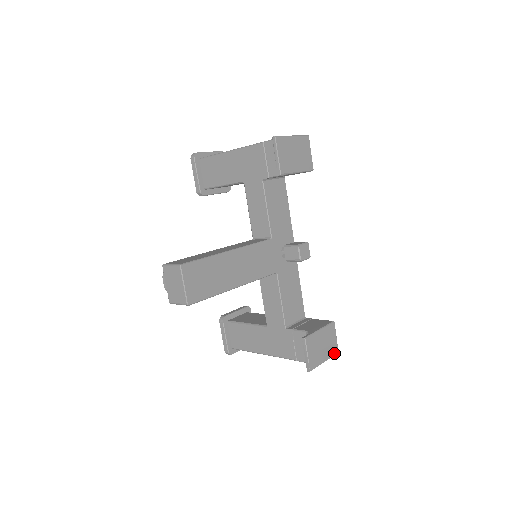
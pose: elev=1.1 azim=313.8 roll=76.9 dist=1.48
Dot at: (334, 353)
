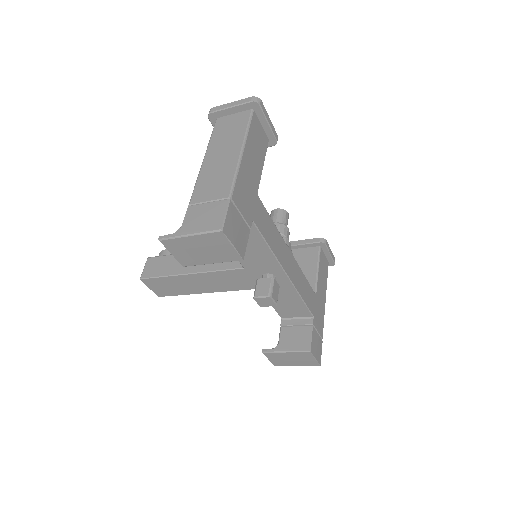
Dot at: (312, 364)
